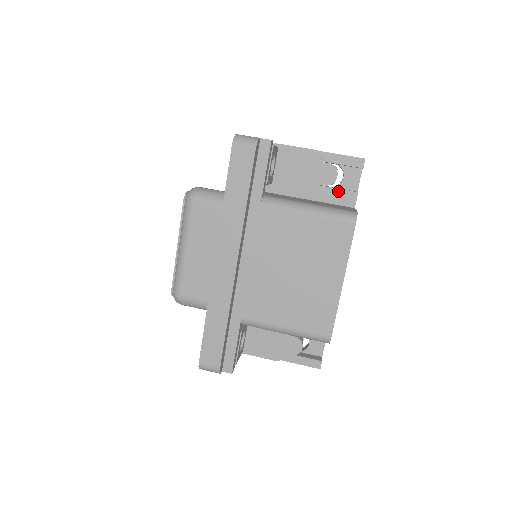
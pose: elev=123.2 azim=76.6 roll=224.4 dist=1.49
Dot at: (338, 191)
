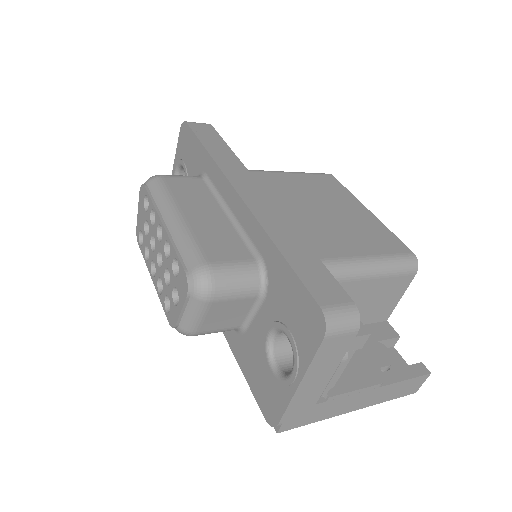
Dot at: occluded
